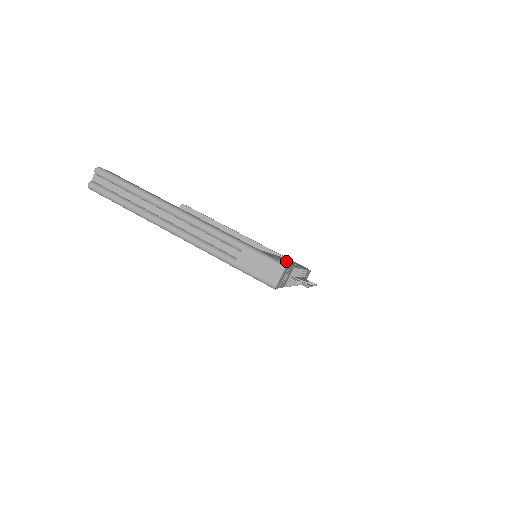
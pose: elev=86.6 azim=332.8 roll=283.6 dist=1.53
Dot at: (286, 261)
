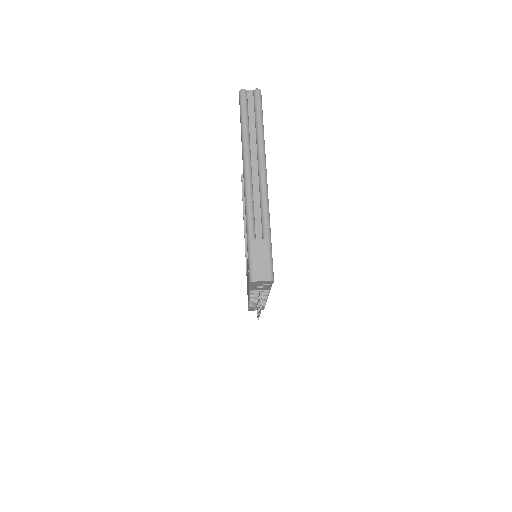
Dot at: occluded
